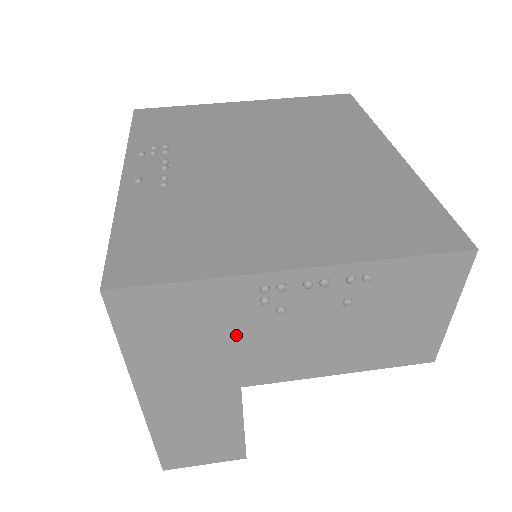
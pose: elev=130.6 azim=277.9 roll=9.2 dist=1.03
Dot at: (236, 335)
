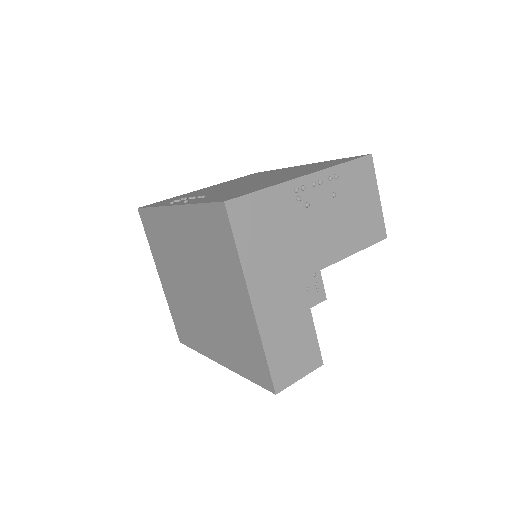
Dot at: (291, 229)
